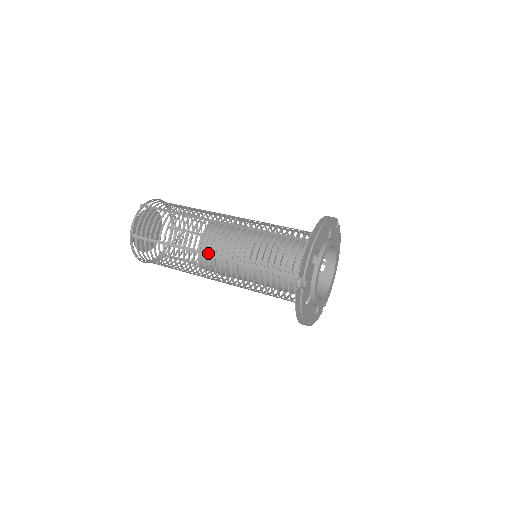
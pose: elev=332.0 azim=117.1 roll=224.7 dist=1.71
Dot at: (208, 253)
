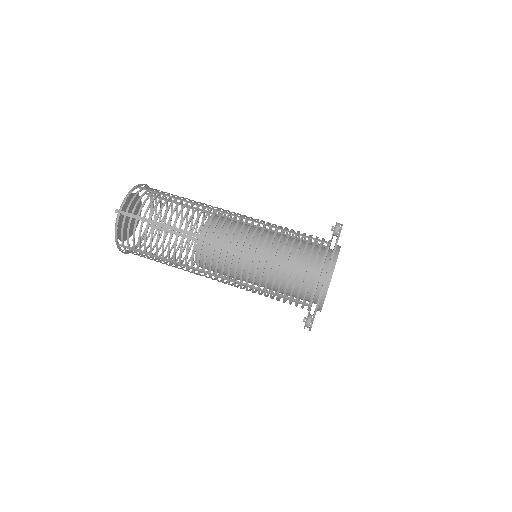
Dot at: (208, 273)
